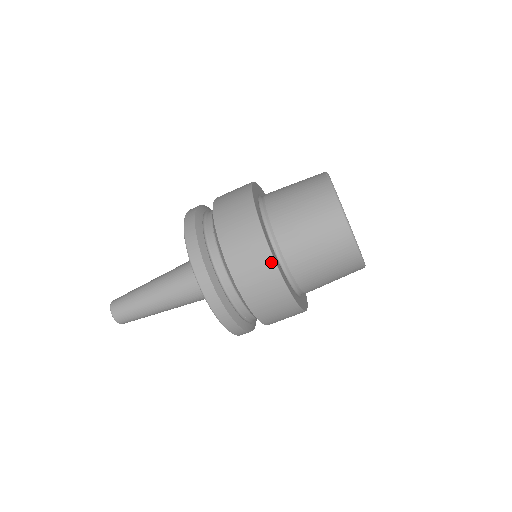
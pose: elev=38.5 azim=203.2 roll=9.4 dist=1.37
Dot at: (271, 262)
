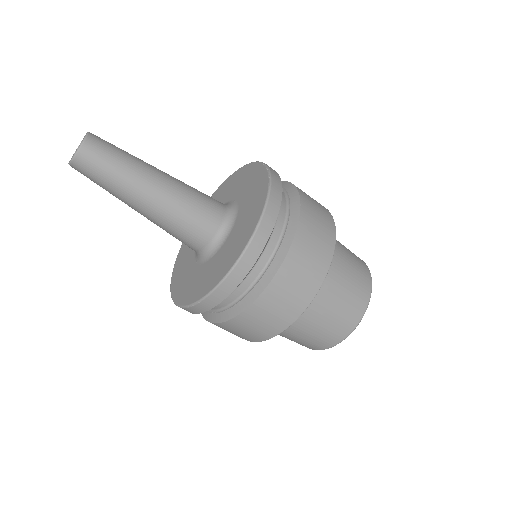
Dot at: (333, 237)
